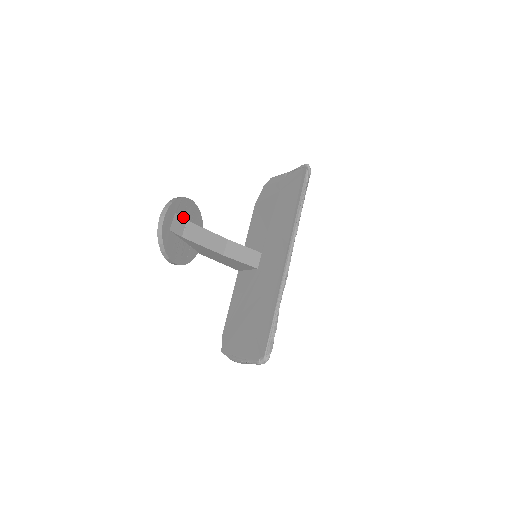
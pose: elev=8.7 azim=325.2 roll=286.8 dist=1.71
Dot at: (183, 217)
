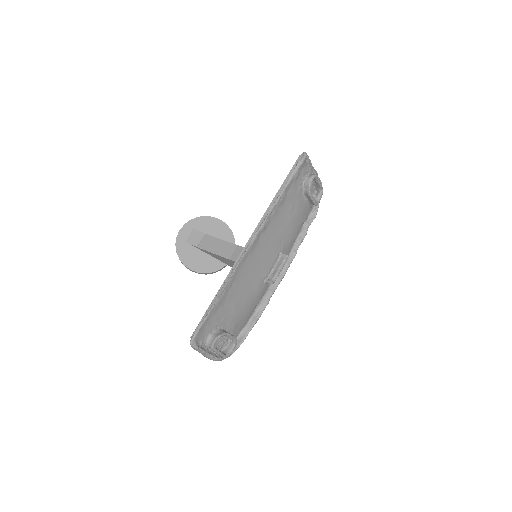
Dot at: (205, 232)
